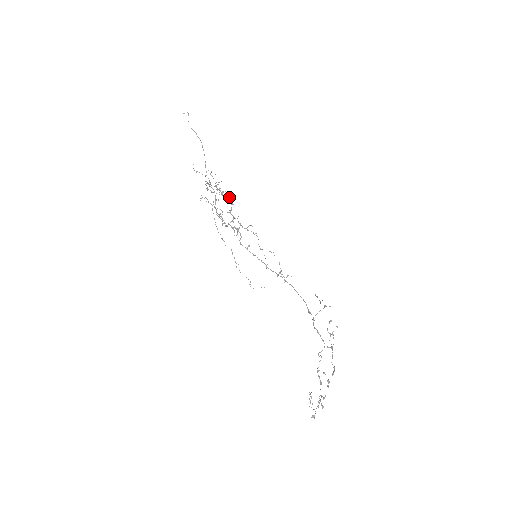
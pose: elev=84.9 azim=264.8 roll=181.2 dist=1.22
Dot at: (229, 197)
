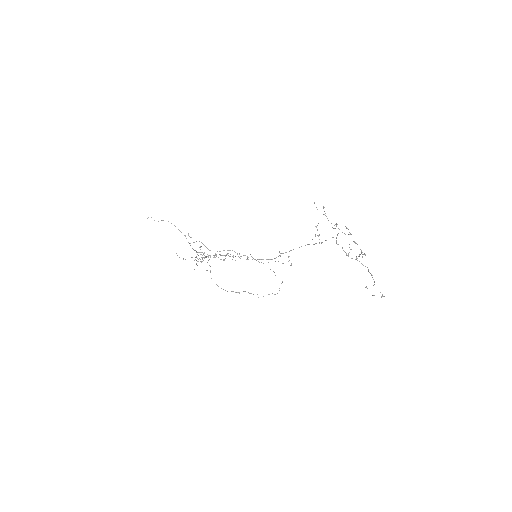
Dot at: occluded
